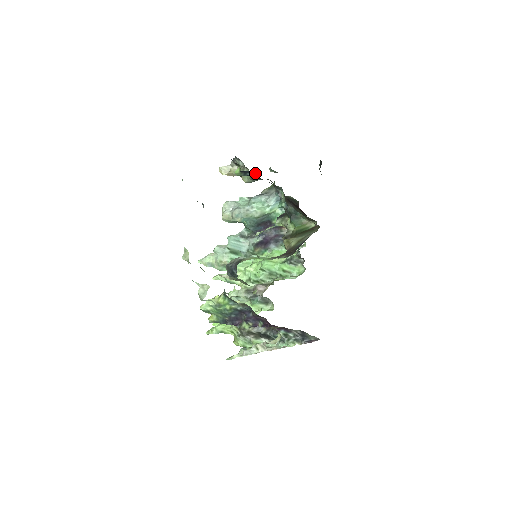
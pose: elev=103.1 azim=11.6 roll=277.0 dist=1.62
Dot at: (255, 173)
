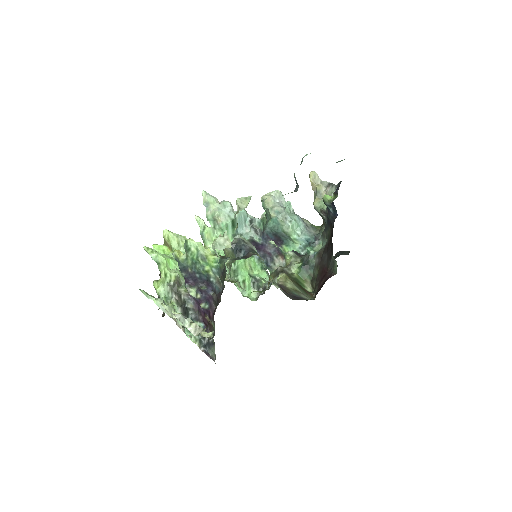
Dot at: (336, 216)
